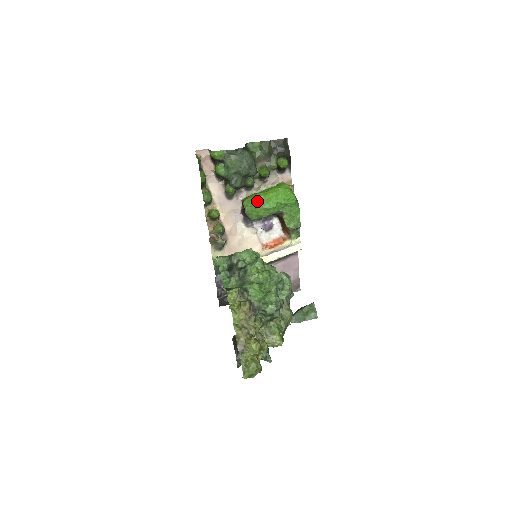
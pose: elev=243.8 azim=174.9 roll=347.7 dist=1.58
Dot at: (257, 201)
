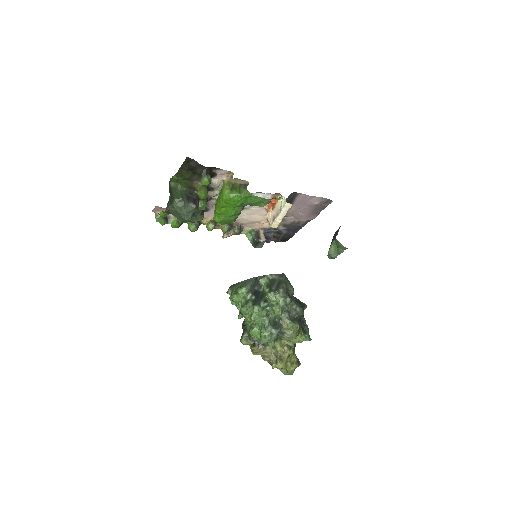
Dot at: (220, 217)
